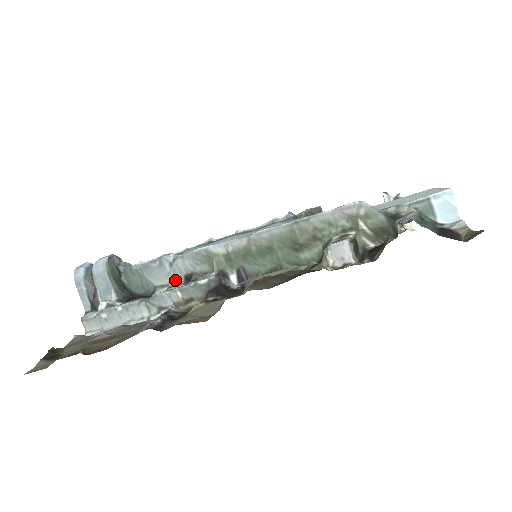
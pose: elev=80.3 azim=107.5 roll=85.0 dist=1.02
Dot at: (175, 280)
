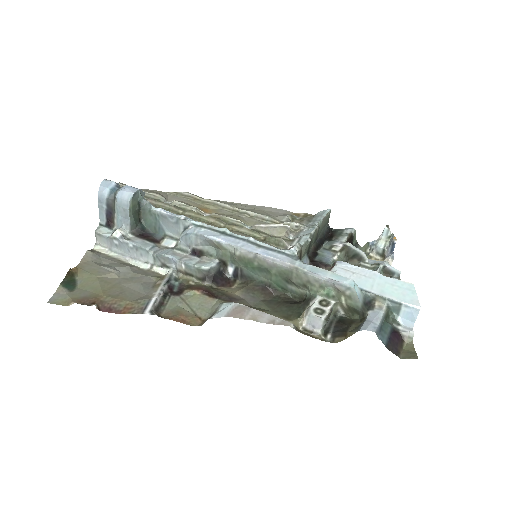
Dot at: (184, 246)
